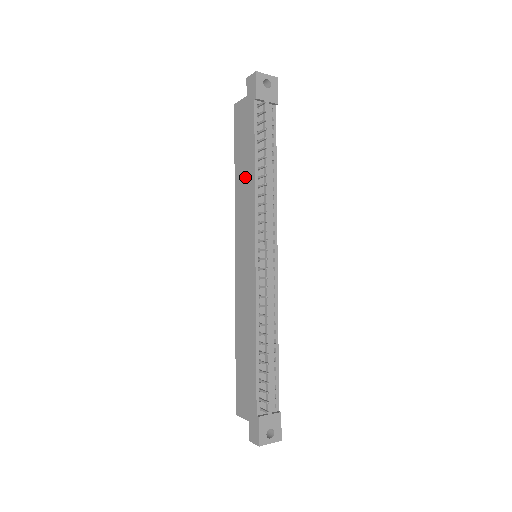
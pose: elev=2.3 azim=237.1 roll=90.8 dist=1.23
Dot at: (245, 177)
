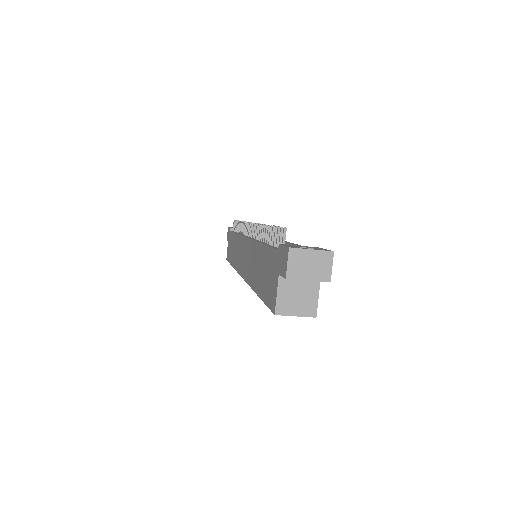
Dot at: (234, 248)
